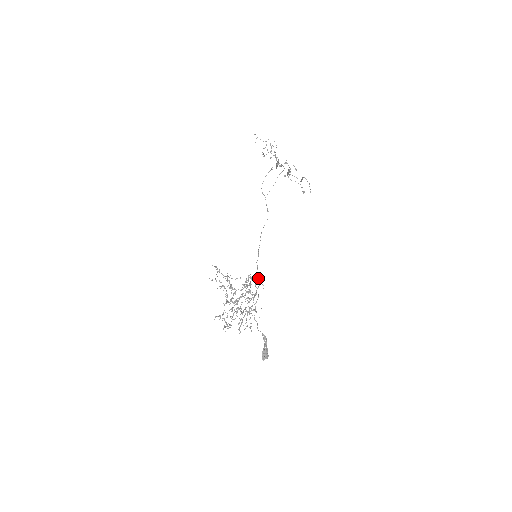
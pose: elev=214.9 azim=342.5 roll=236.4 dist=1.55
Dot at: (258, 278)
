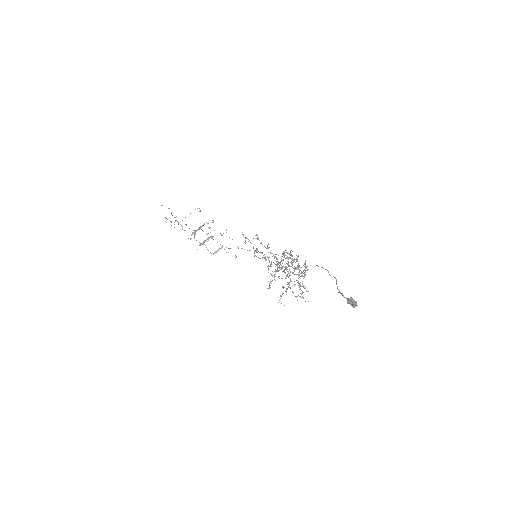
Dot at: (282, 263)
